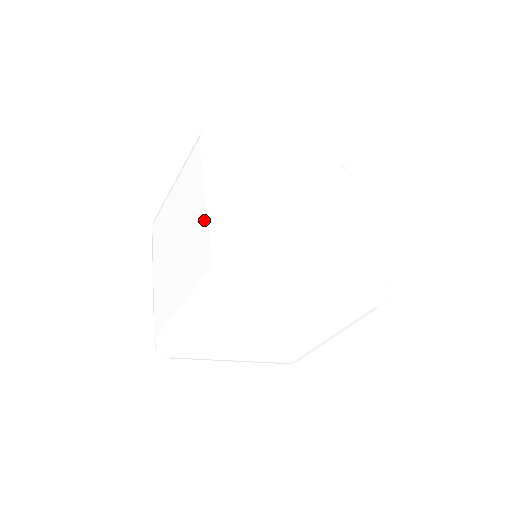
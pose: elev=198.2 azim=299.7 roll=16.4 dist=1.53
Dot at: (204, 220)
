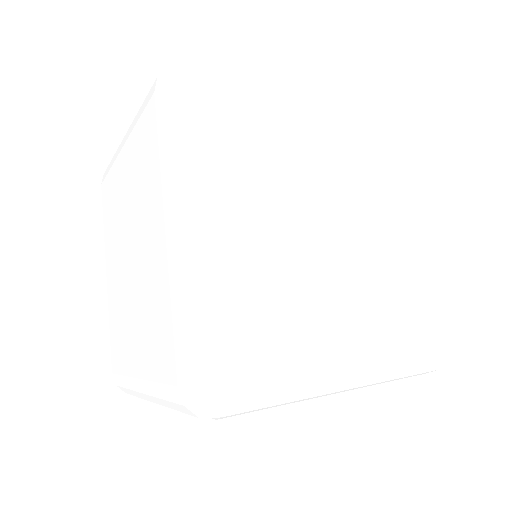
Dot at: (164, 279)
